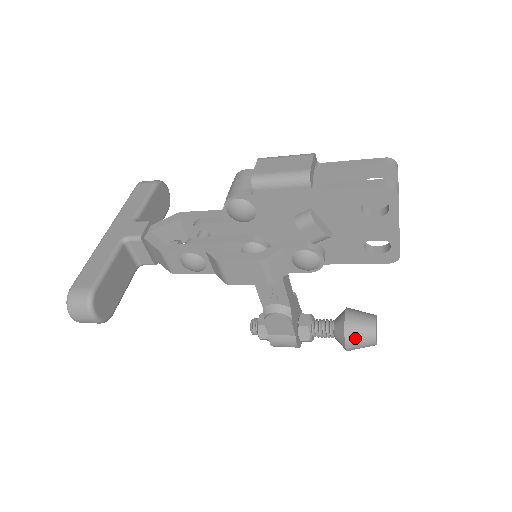
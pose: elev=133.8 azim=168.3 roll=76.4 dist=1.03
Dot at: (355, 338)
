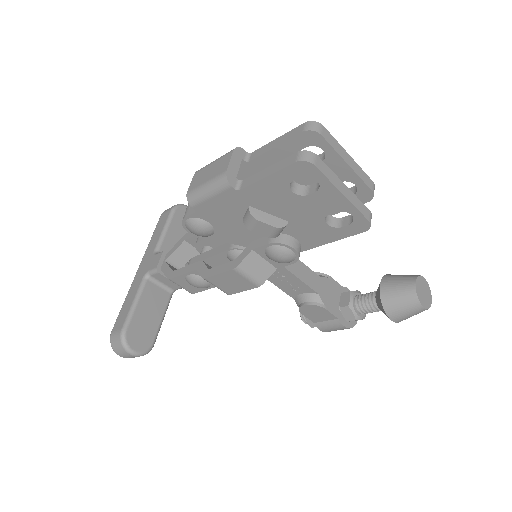
Dot at: (396, 309)
